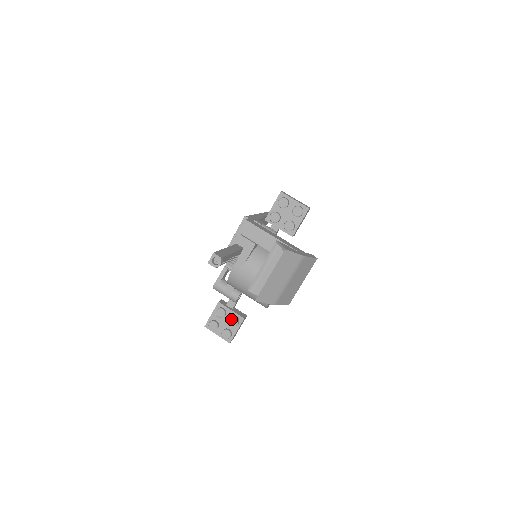
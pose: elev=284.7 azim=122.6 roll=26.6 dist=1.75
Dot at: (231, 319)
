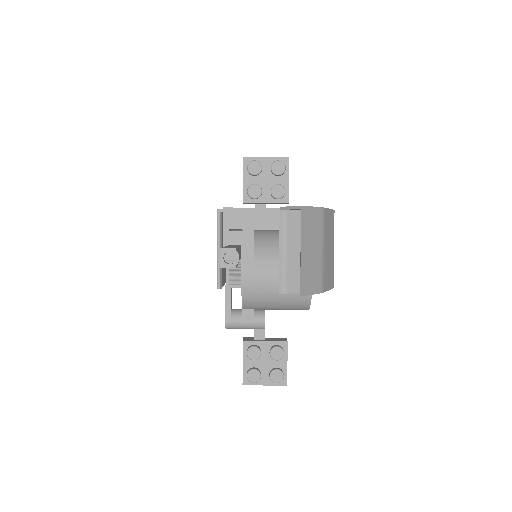
Dot at: (272, 352)
